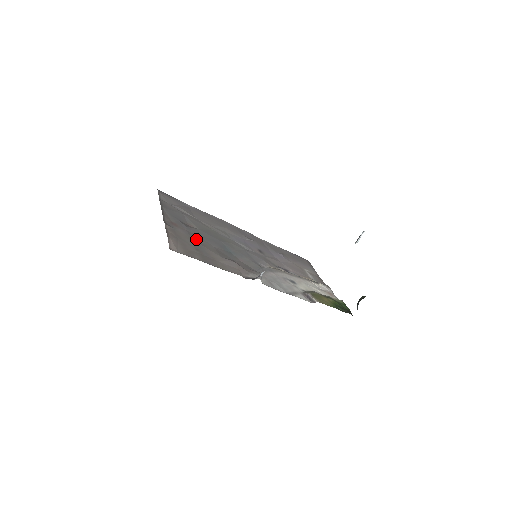
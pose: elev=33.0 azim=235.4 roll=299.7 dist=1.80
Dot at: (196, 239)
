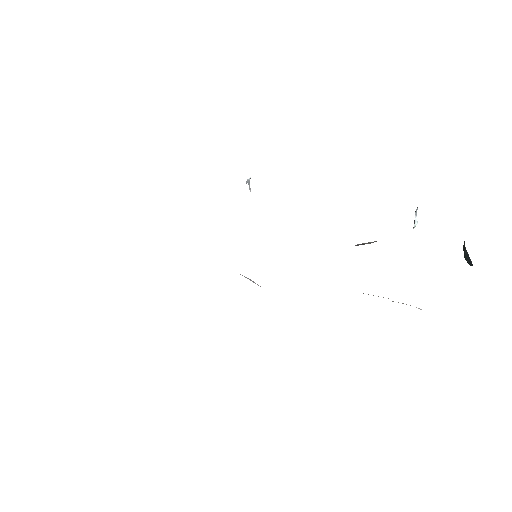
Dot at: occluded
